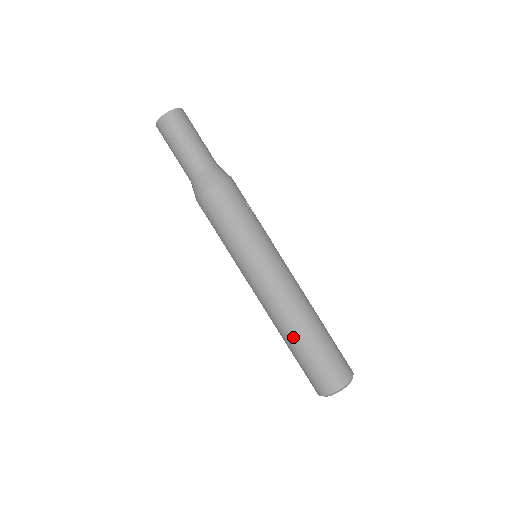
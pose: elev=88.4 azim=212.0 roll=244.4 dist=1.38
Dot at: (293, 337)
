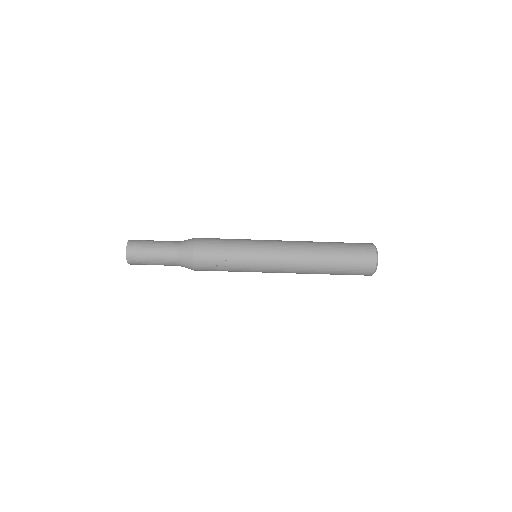
Dot at: occluded
